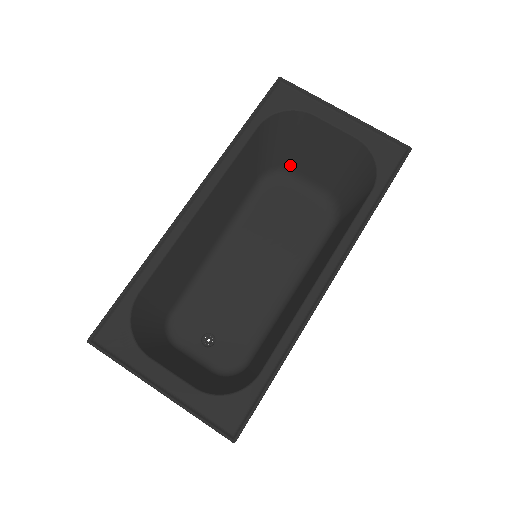
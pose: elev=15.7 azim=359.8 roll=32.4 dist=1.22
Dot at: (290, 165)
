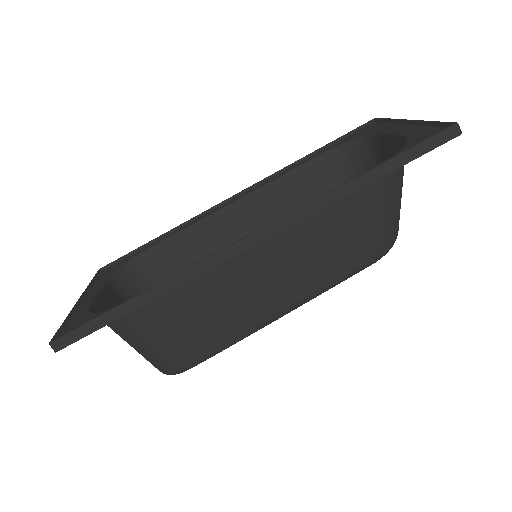
Dot at: occluded
